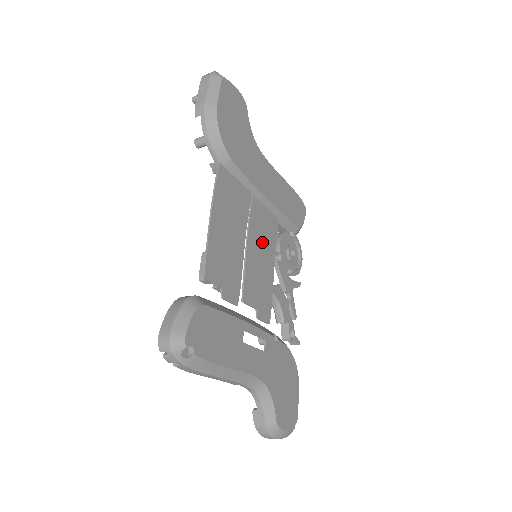
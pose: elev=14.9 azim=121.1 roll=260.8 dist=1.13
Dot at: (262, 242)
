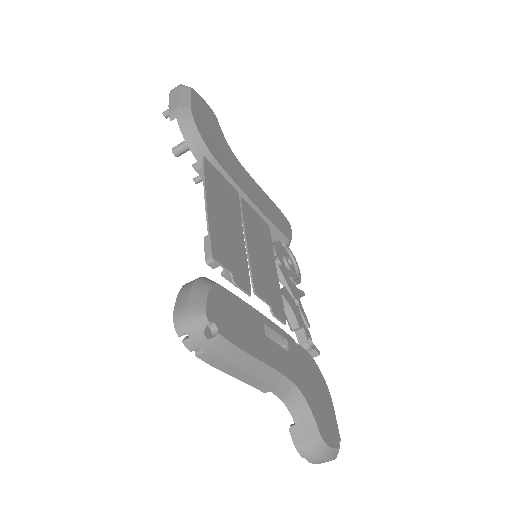
Dot at: (259, 241)
